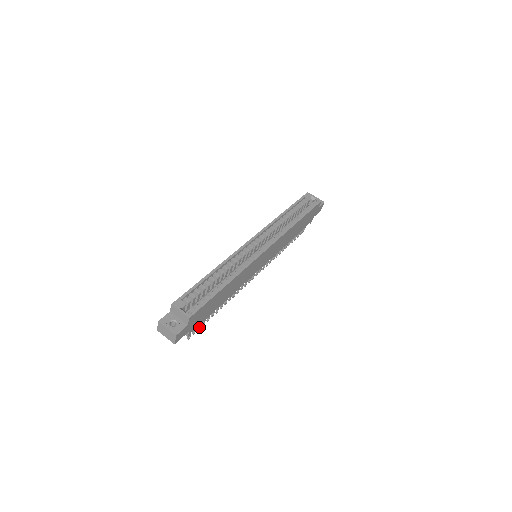
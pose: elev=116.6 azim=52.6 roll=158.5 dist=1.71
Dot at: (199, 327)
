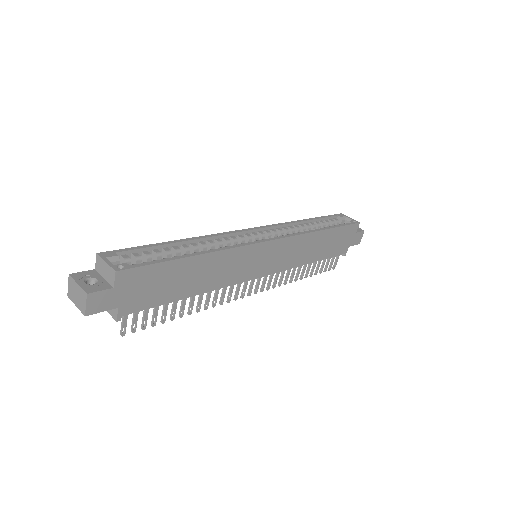
Dot at: (145, 324)
